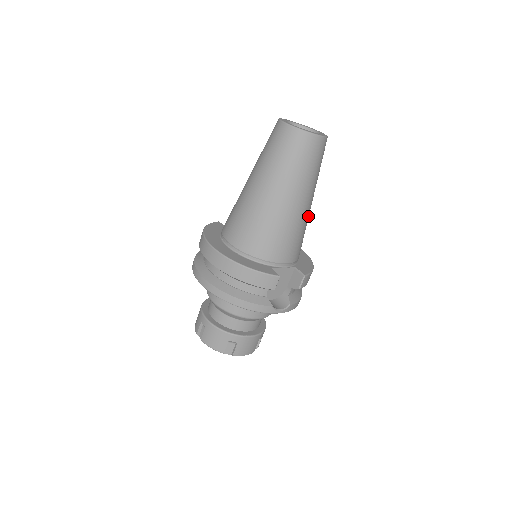
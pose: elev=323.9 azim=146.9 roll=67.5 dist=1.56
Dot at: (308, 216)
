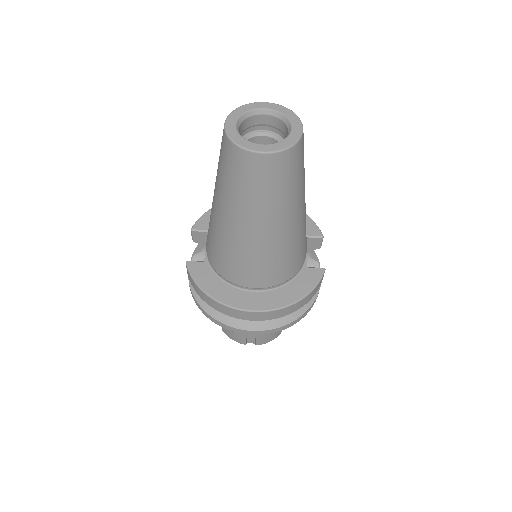
Dot at: occluded
